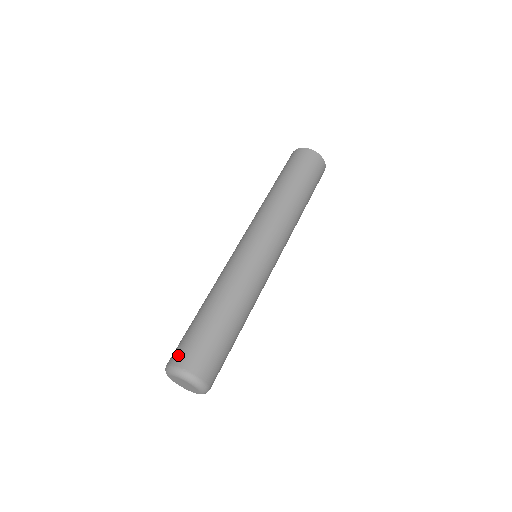
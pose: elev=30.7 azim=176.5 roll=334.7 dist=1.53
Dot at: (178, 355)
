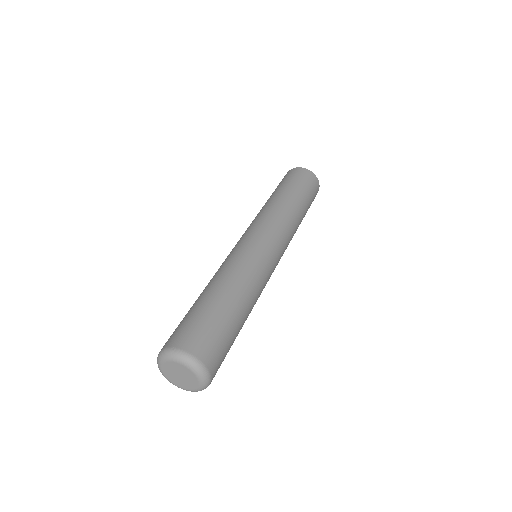
Dot at: (168, 340)
